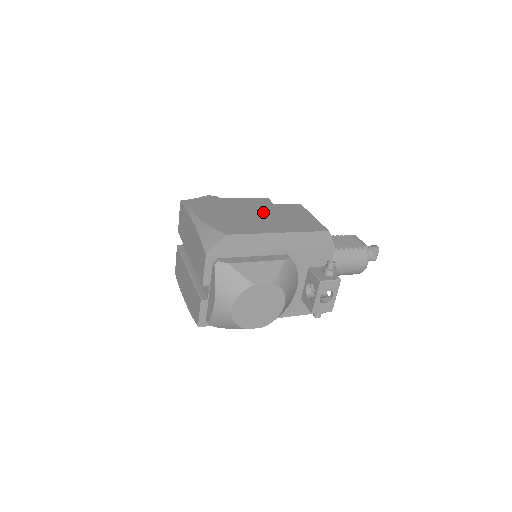
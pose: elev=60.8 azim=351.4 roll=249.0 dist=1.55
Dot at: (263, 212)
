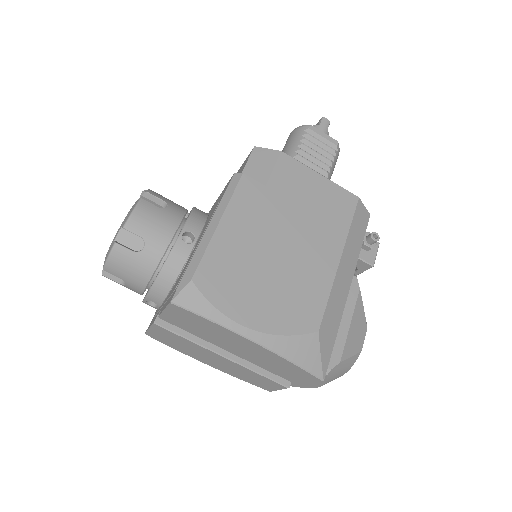
Dot at: (282, 225)
